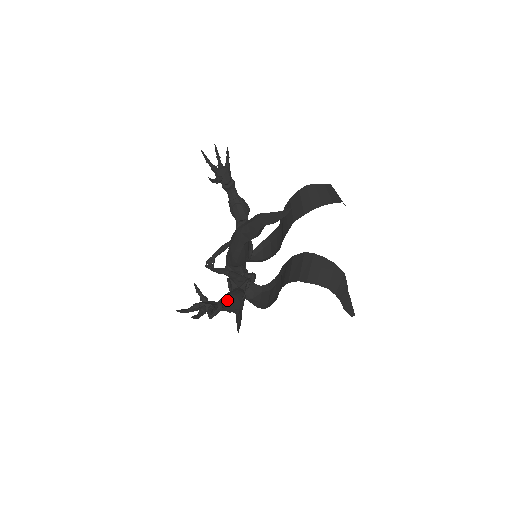
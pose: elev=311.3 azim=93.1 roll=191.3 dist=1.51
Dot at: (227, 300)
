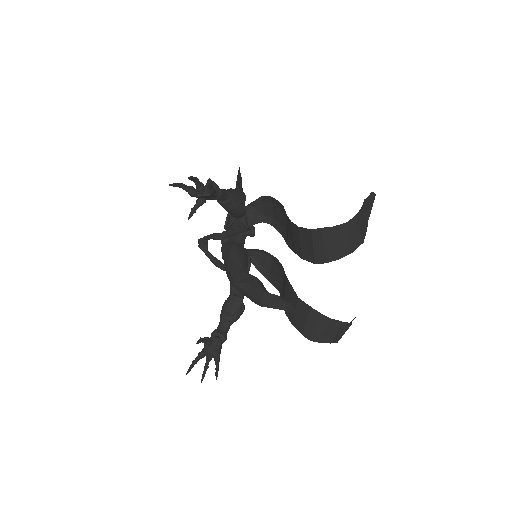
Dot at: (229, 321)
